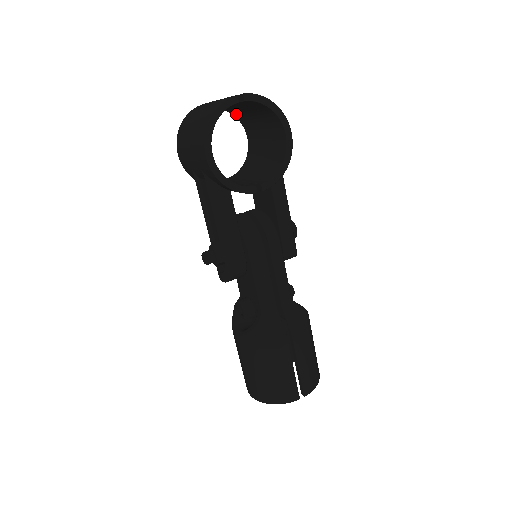
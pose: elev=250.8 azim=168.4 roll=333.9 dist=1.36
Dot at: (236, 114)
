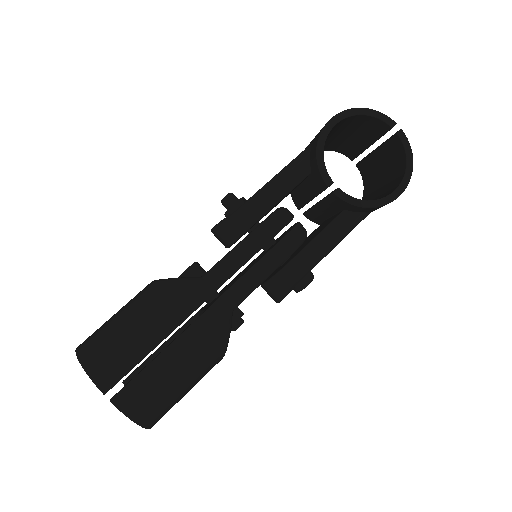
Dot at: (368, 185)
